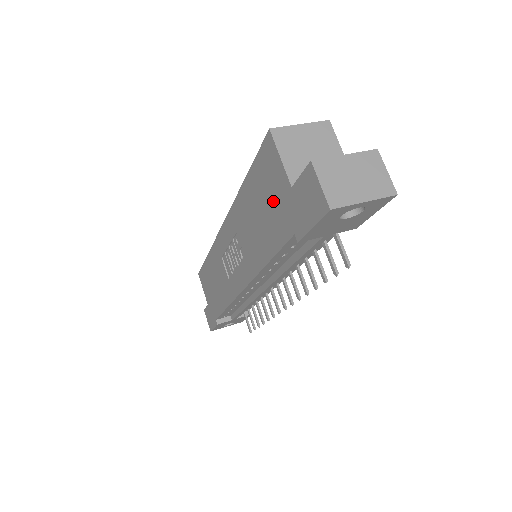
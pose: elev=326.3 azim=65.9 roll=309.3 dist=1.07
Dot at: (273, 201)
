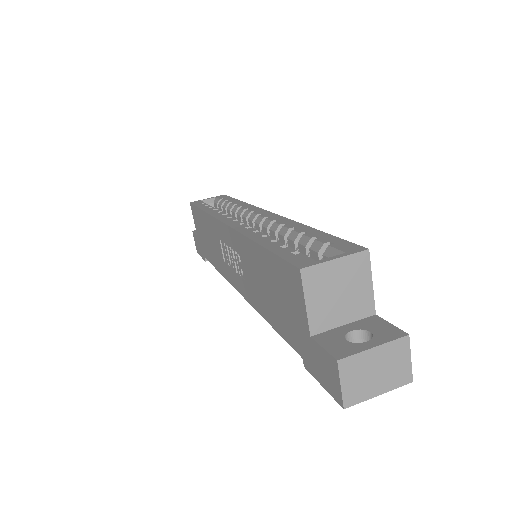
Dot at: (287, 309)
